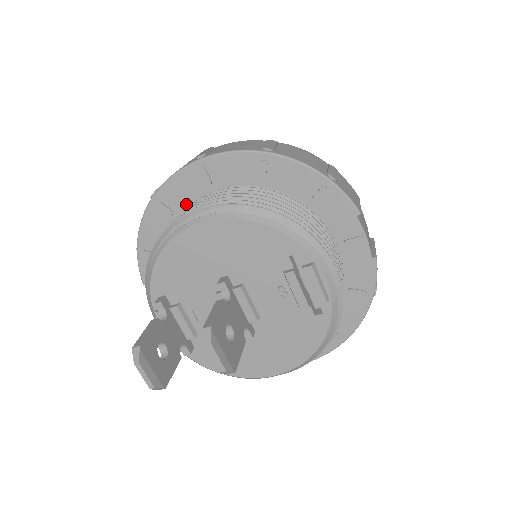
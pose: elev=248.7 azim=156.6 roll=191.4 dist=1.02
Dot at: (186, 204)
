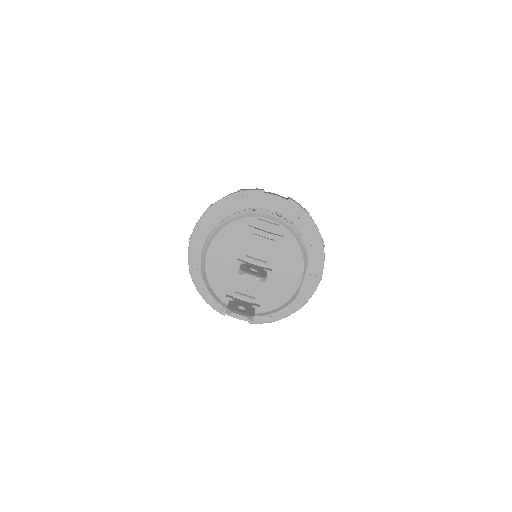
Dot at: occluded
